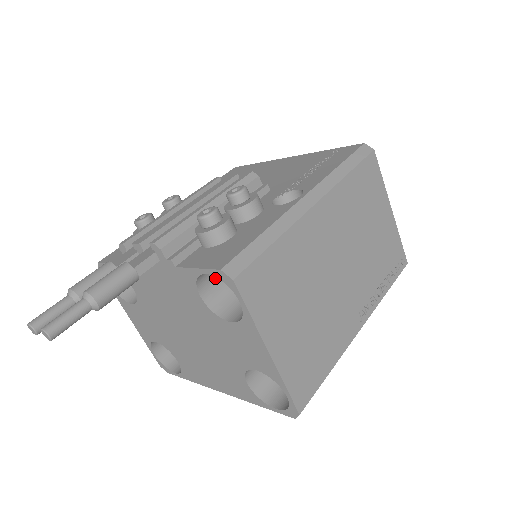
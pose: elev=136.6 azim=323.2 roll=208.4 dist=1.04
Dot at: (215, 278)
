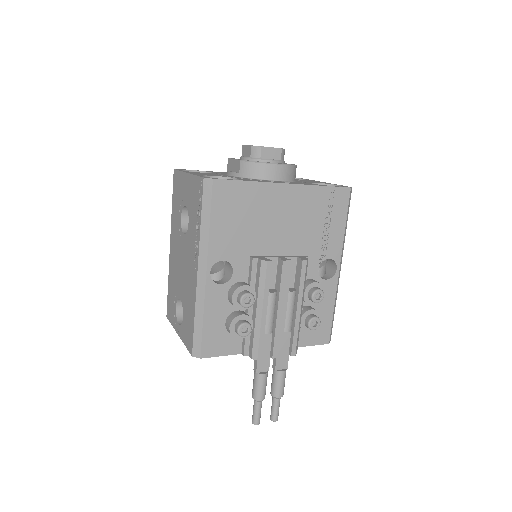
Dot at: occluded
